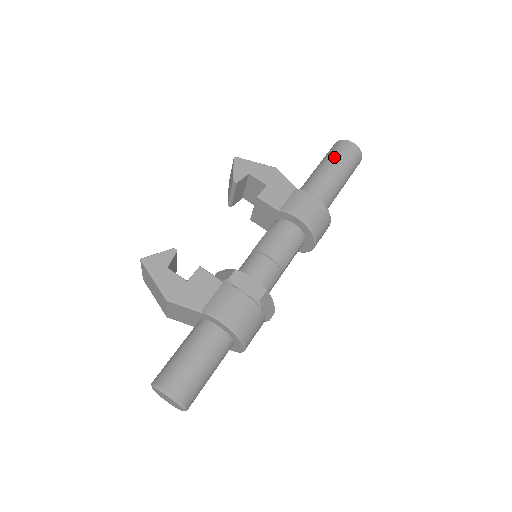
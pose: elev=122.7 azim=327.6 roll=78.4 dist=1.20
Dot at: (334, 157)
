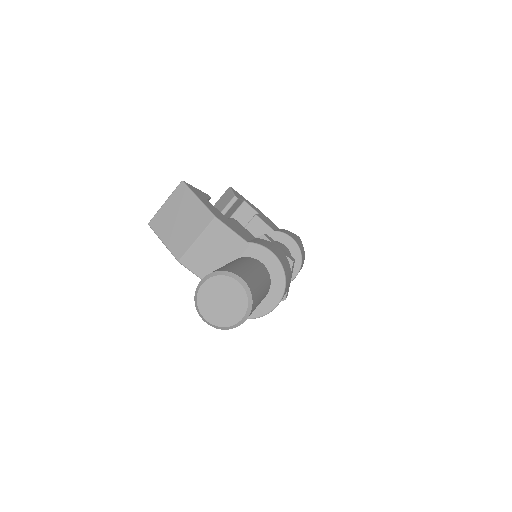
Dot at: occluded
